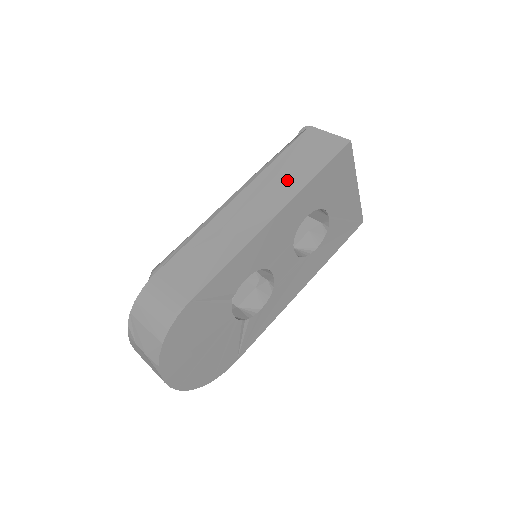
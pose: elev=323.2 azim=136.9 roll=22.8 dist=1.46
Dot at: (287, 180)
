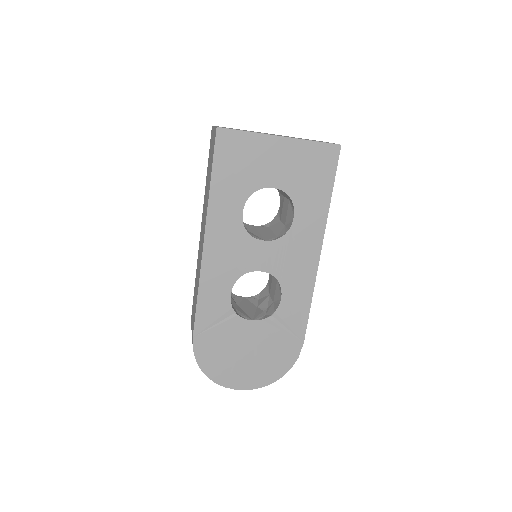
Dot at: (206, 199)
